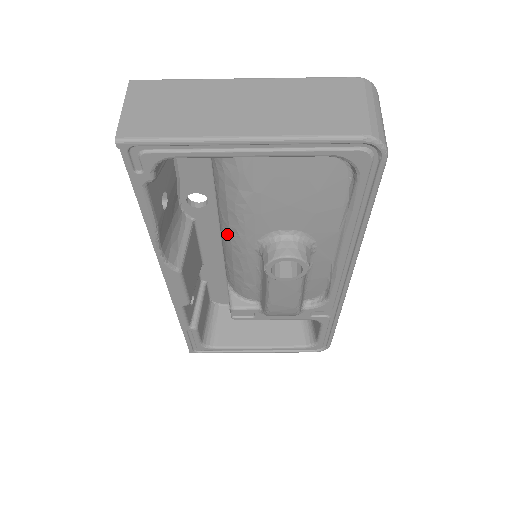
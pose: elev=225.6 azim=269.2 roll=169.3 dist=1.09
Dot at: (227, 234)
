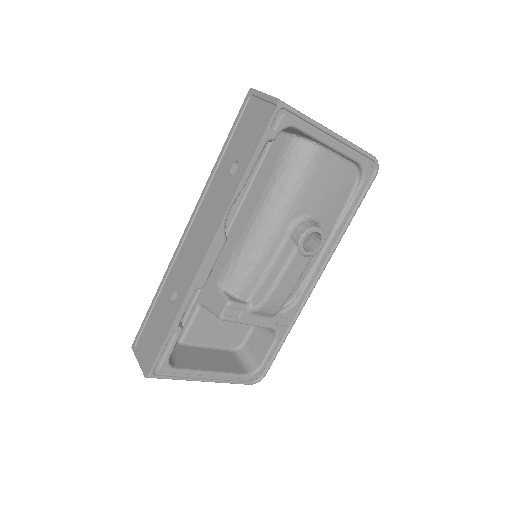
Dot at: (268, 215)
